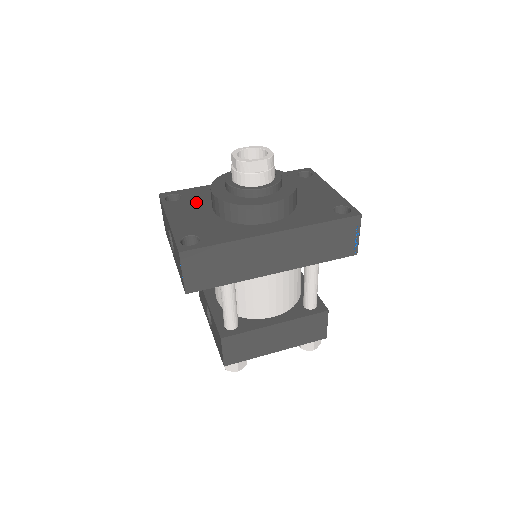
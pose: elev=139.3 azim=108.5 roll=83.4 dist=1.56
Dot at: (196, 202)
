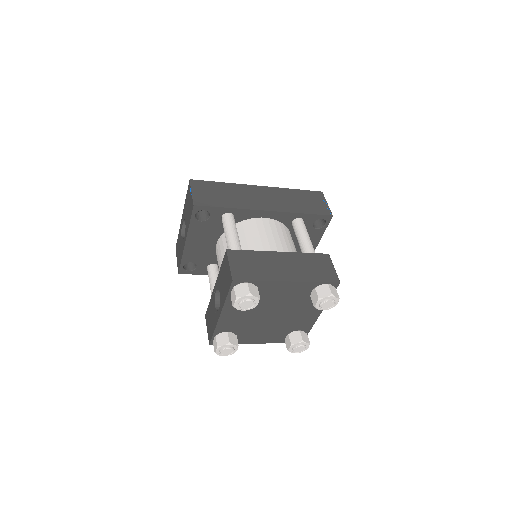
Dot at: occluded
